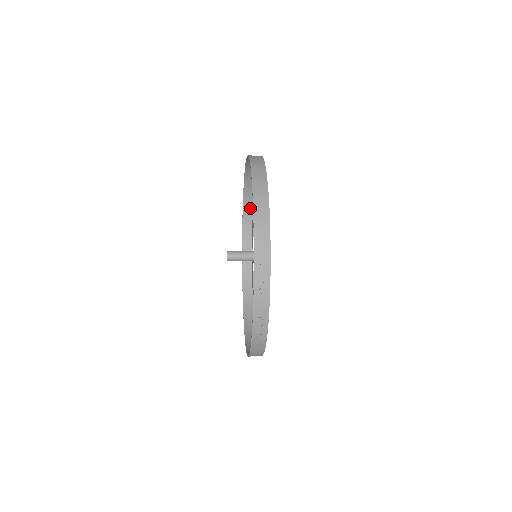
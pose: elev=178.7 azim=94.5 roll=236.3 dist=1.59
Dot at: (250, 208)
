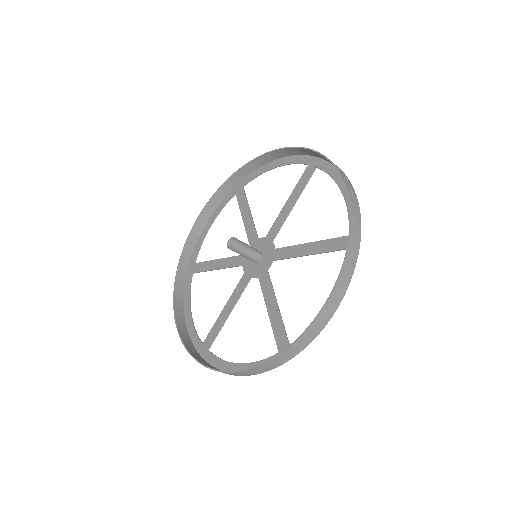
Dot at: (181, 303)
